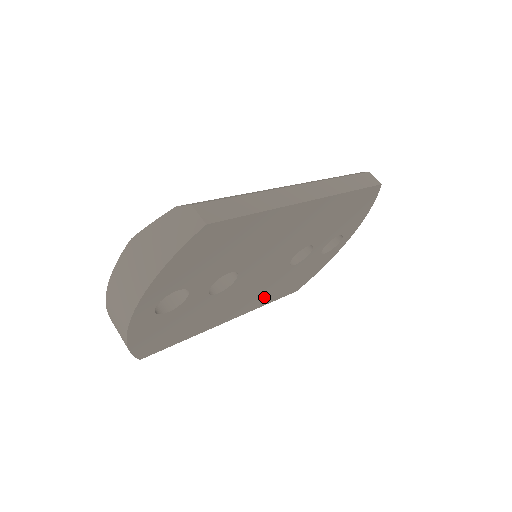
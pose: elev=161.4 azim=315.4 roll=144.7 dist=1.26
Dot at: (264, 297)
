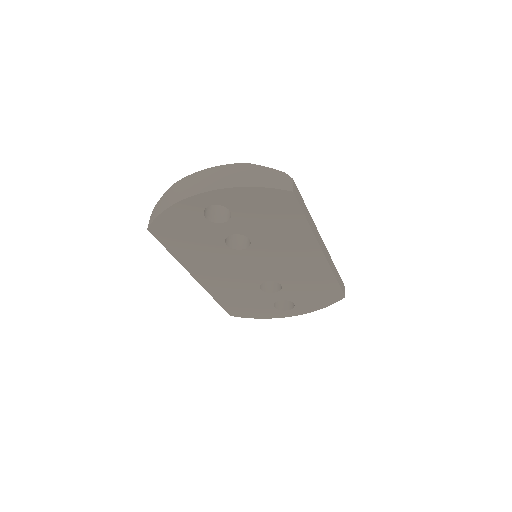
Dot at: (222, 290)
